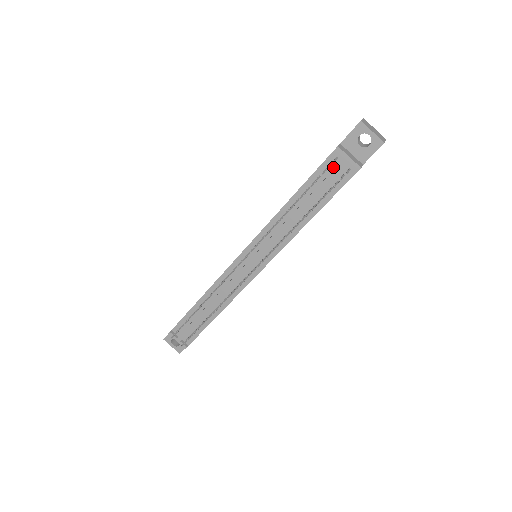
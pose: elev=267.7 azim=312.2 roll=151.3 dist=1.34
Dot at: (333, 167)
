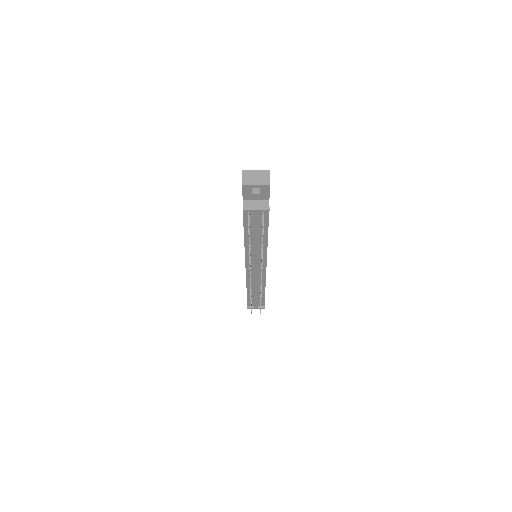
Dot at: (252, 216)
